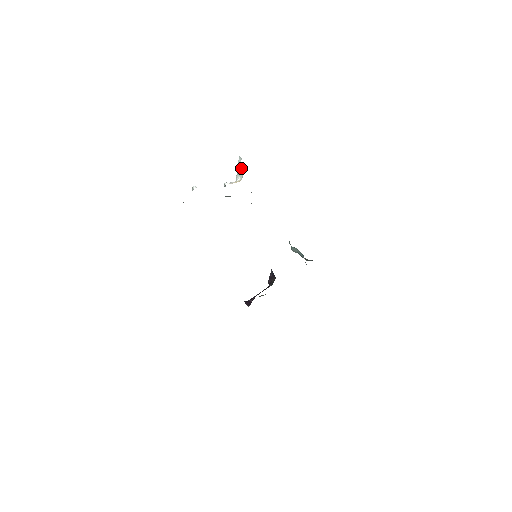
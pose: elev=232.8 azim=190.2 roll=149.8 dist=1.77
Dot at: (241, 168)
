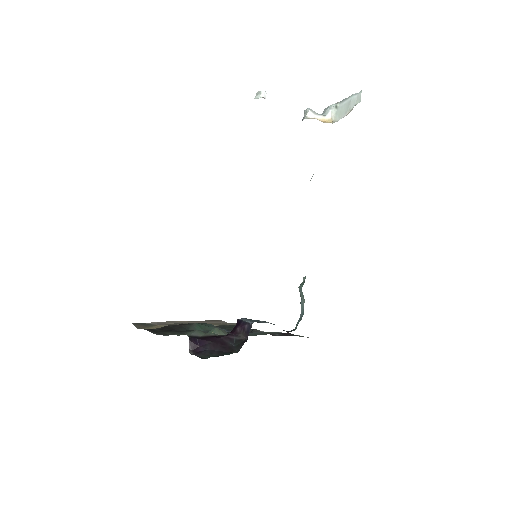
Dot at: (347, 109)
